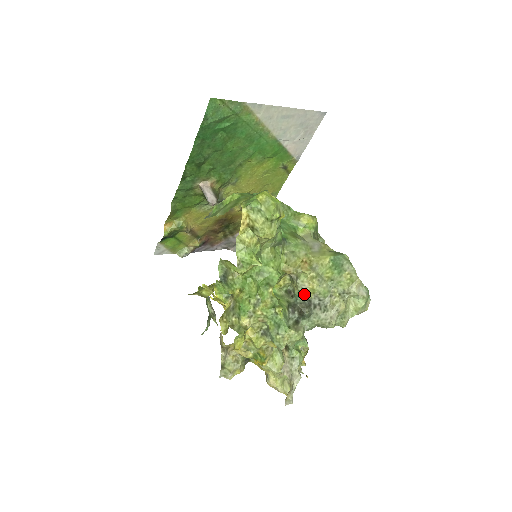
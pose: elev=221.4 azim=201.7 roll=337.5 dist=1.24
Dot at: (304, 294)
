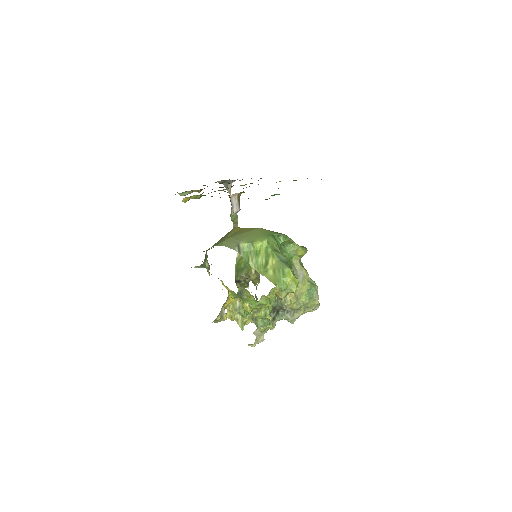
Dot at: occluded
